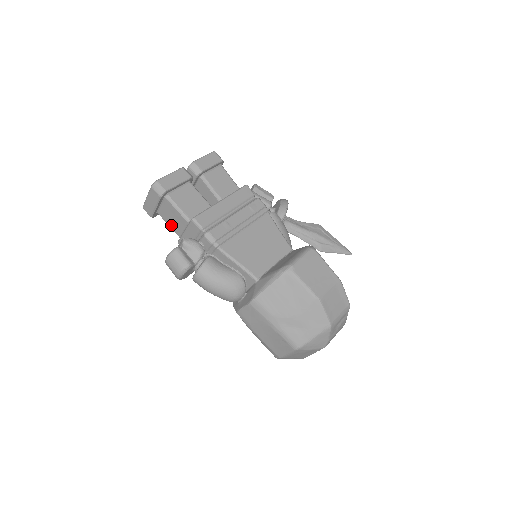
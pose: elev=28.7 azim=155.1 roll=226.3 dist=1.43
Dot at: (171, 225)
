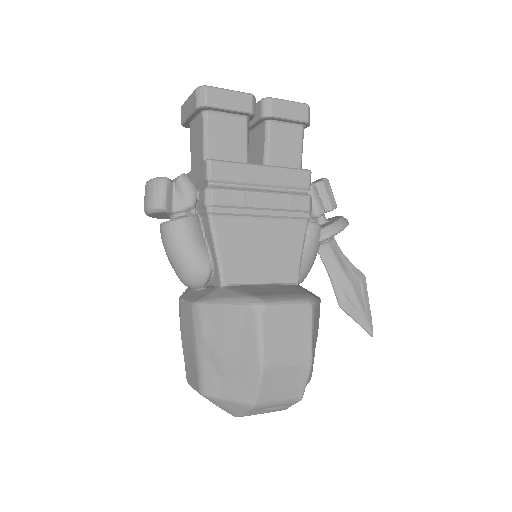
Dot at: (192, 149)
